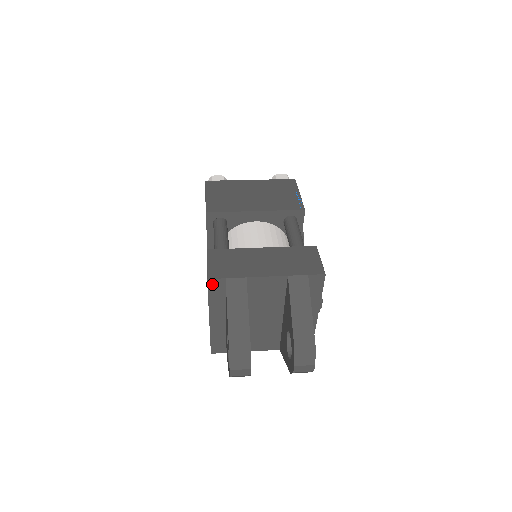
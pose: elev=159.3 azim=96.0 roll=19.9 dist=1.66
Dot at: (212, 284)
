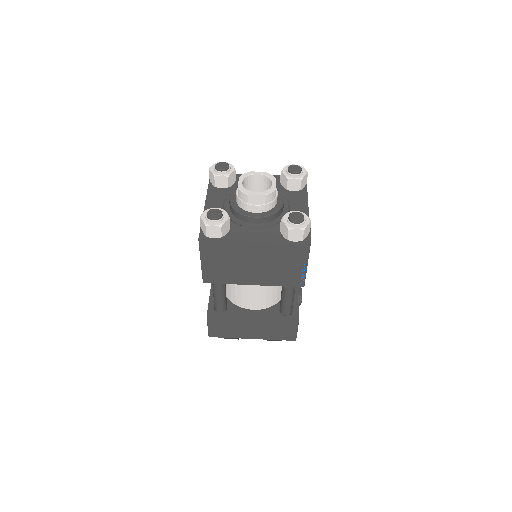
Dot at: occluded
